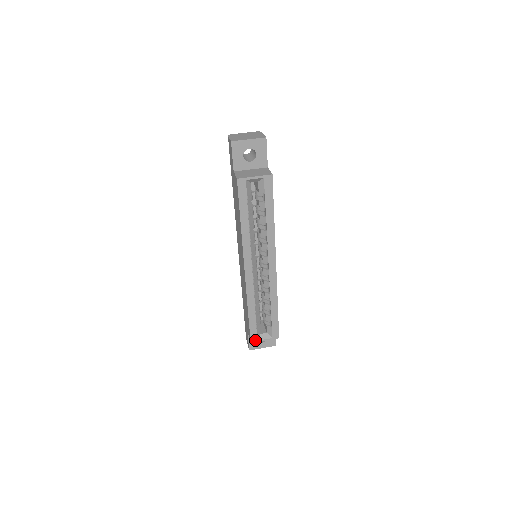
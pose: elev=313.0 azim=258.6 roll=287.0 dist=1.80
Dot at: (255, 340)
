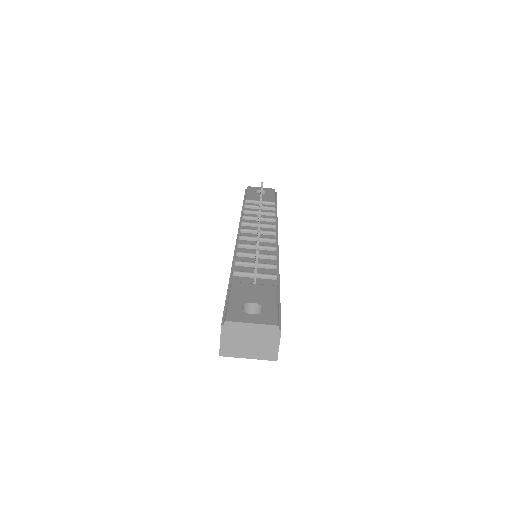
Dot at: occluded
